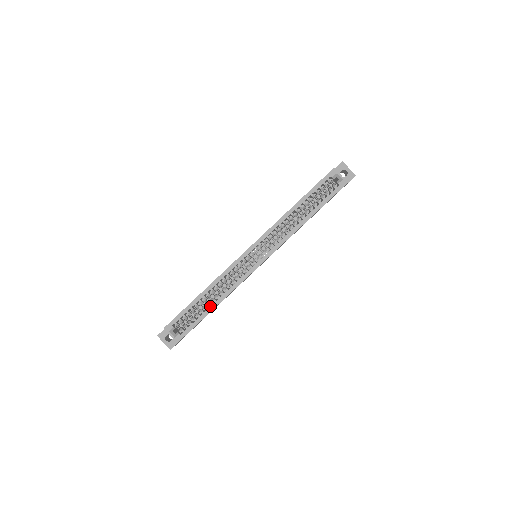
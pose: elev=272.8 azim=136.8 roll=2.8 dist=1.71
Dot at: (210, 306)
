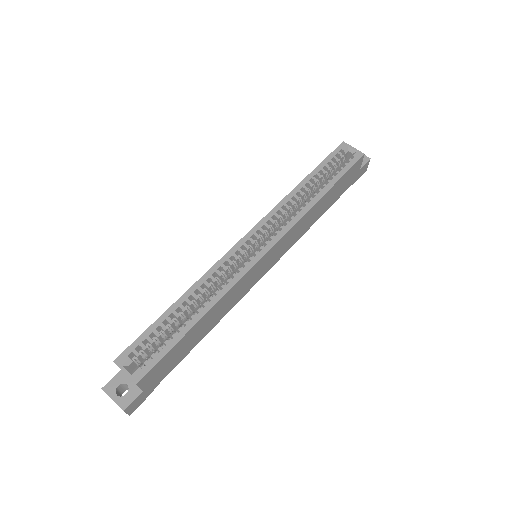
Dot at: occluded
